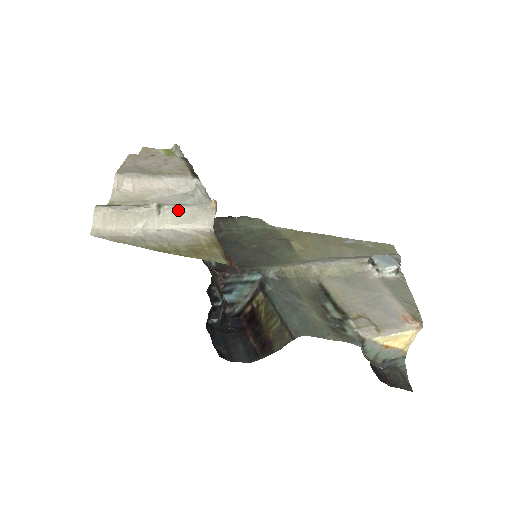
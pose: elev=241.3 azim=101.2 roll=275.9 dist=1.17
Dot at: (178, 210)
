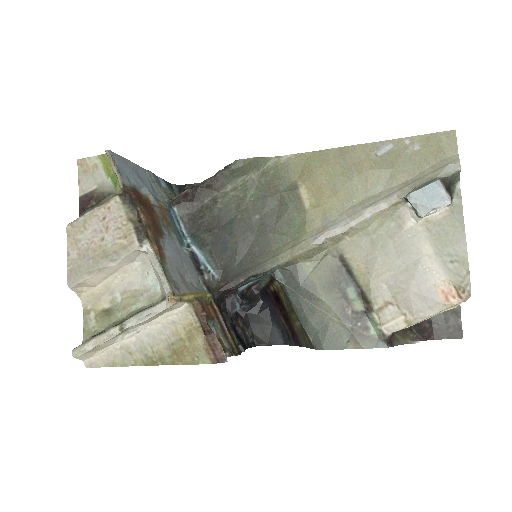
Dot at: (141, 322)
